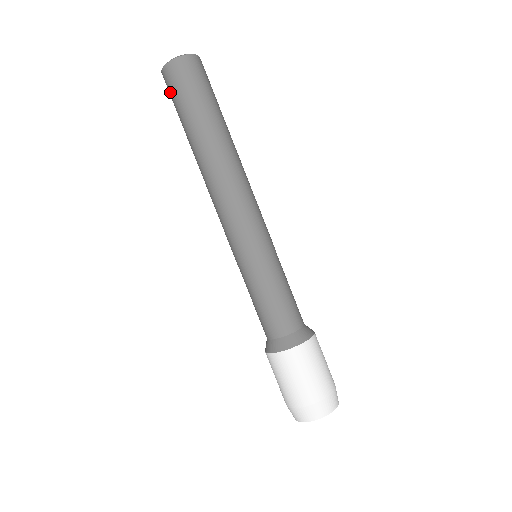
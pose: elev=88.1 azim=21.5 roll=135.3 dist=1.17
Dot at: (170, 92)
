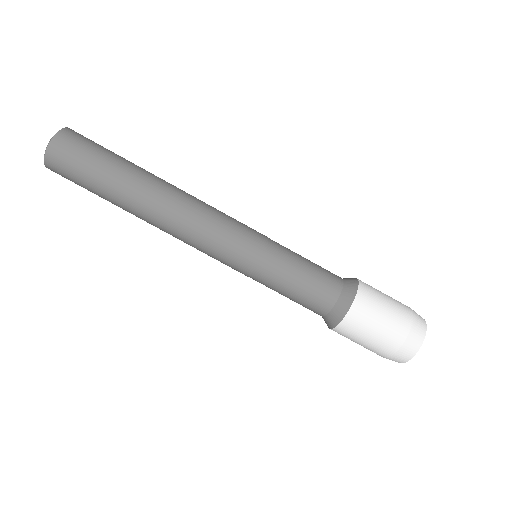
Dot at: occluded
